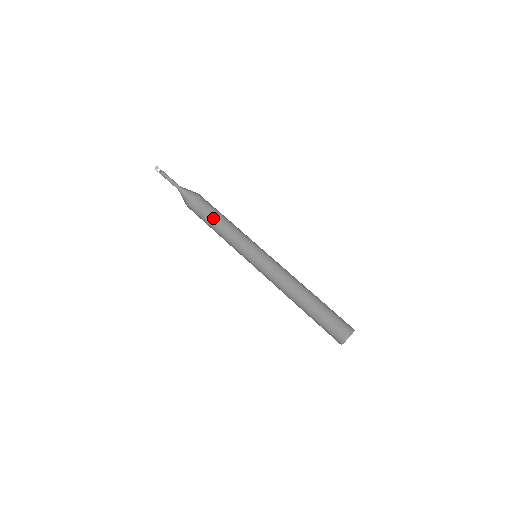
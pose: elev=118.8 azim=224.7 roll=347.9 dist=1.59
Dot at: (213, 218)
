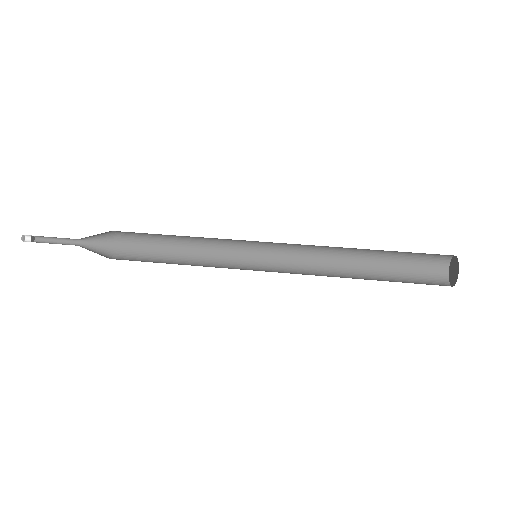
Dot at: (154, 258)
